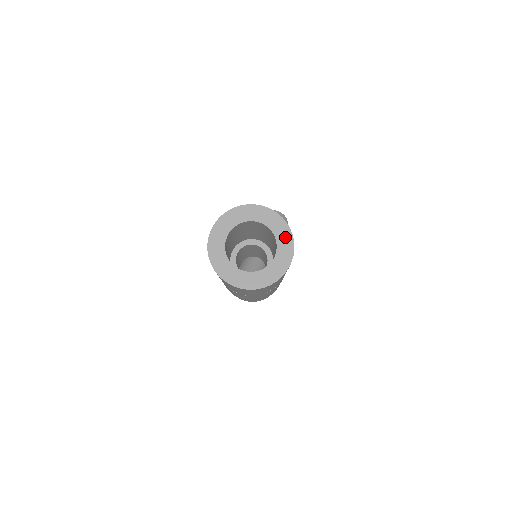
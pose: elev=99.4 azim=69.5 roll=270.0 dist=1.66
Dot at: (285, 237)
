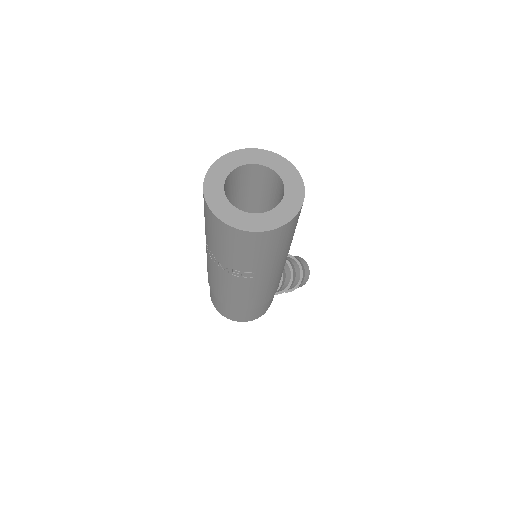
Dot at: (294, 200)
